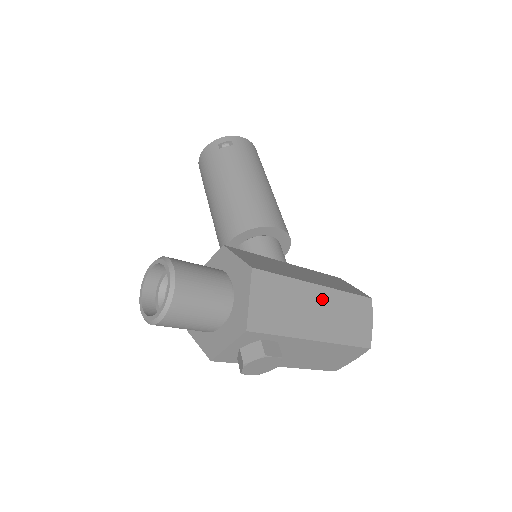
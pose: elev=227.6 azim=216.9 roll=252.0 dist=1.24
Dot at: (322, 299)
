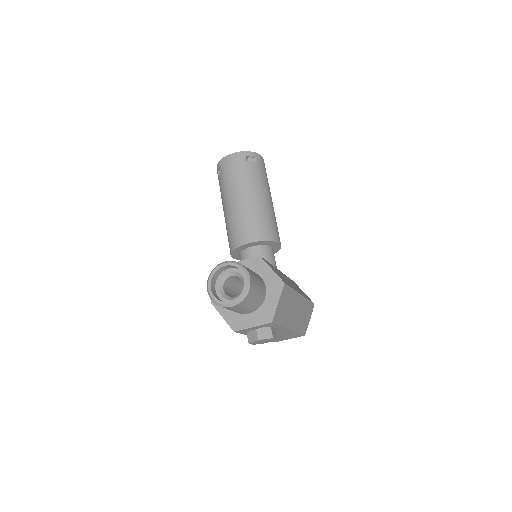
Dot at: (300, 304)
